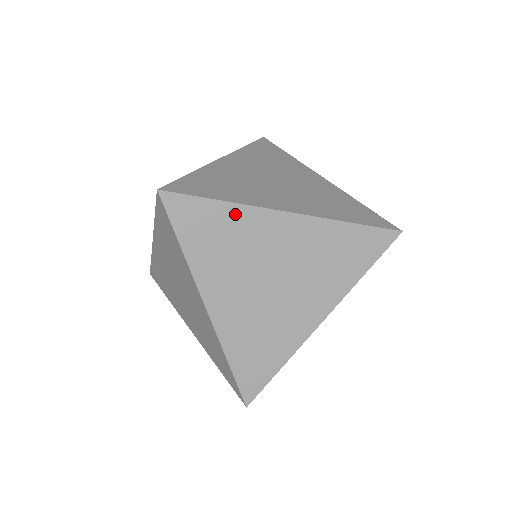
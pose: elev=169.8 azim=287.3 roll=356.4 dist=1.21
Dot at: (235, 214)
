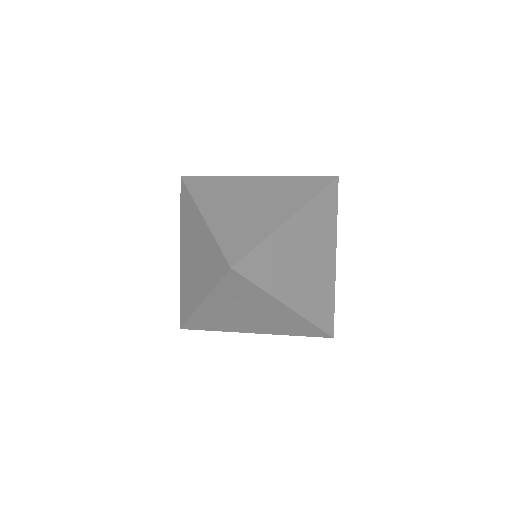
Dot at: (225, 180)
